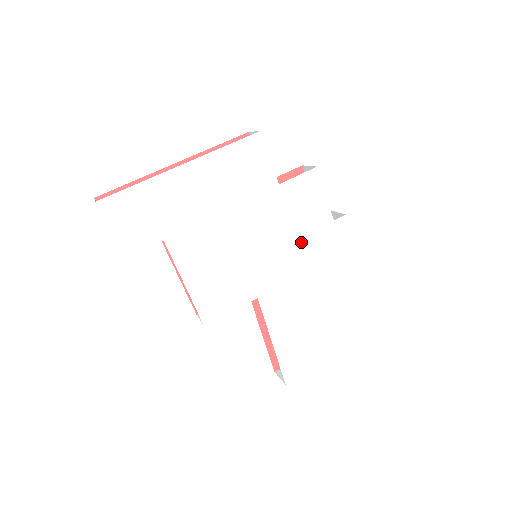
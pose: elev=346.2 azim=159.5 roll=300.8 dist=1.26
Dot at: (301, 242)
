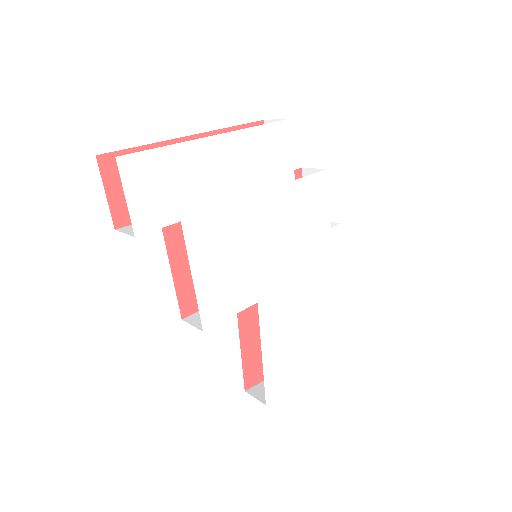
Dot at: (303, 246)
